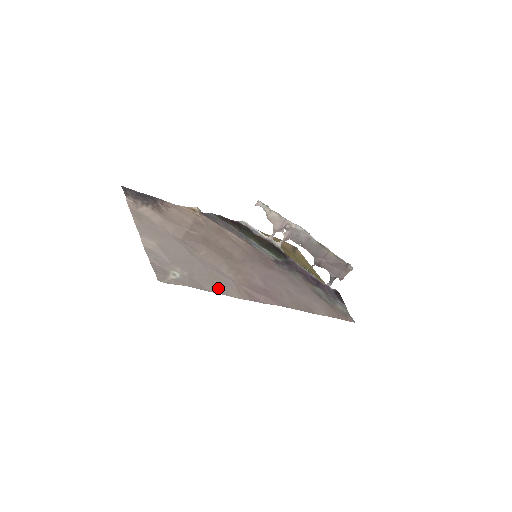
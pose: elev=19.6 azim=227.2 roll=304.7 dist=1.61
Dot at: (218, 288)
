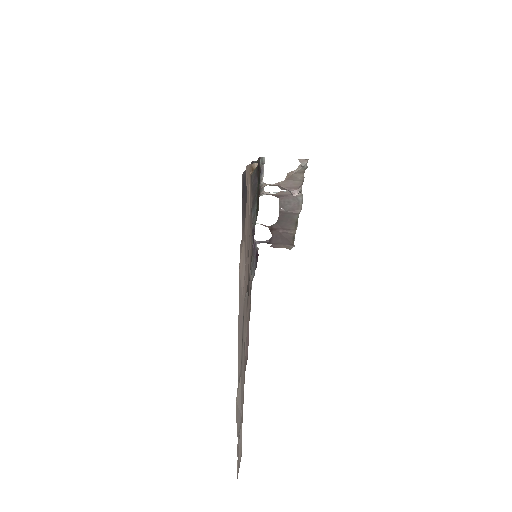
Dot at: occluded
